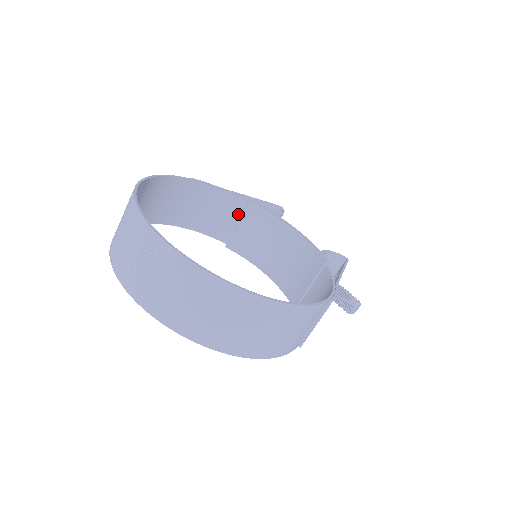
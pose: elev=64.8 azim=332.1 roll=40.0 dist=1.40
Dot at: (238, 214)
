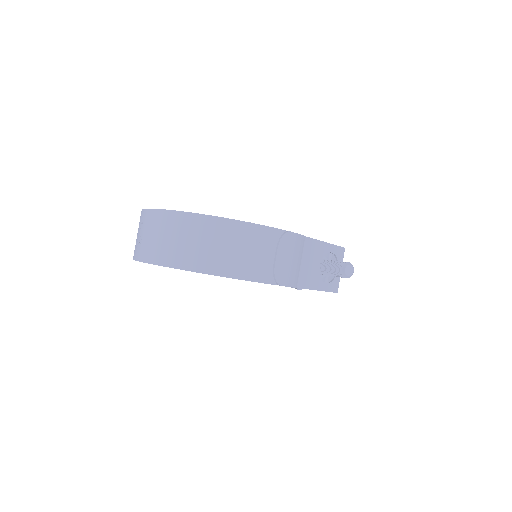
Dot at: occluded
